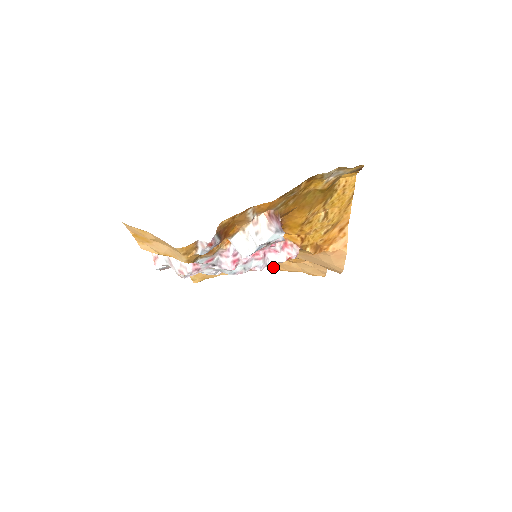
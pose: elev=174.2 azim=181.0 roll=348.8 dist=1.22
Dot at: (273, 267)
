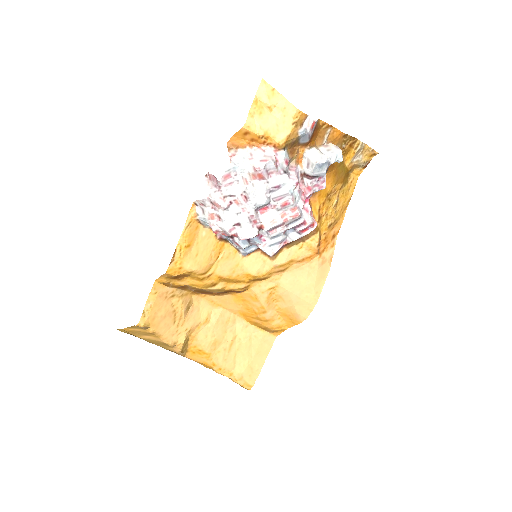
Dot at: (210, 353)
